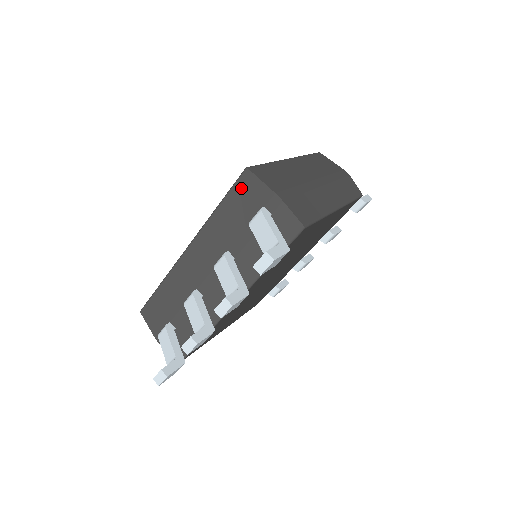
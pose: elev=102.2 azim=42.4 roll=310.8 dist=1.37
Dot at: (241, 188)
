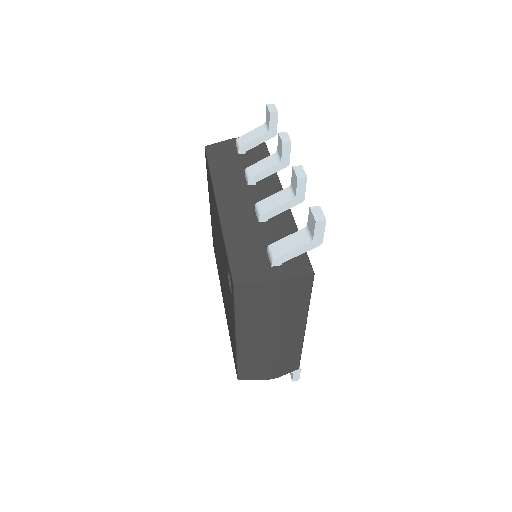
Dot at: (213, 153)
